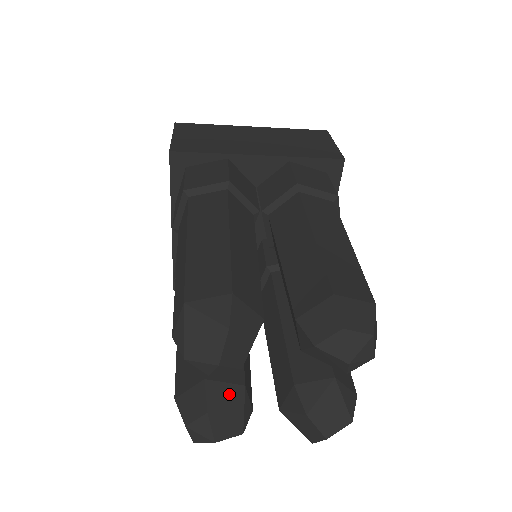
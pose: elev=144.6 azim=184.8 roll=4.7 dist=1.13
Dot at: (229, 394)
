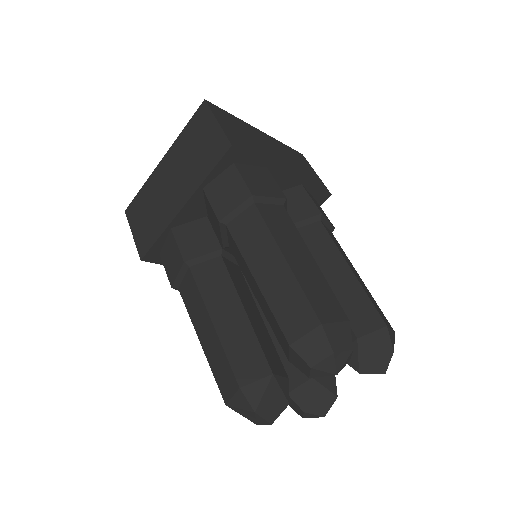
Dot at: (307, 391)
